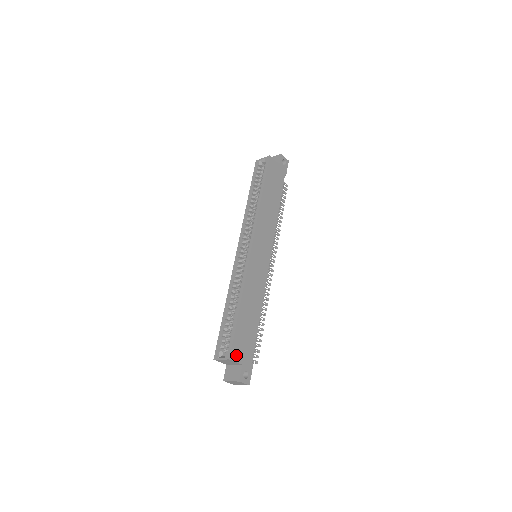
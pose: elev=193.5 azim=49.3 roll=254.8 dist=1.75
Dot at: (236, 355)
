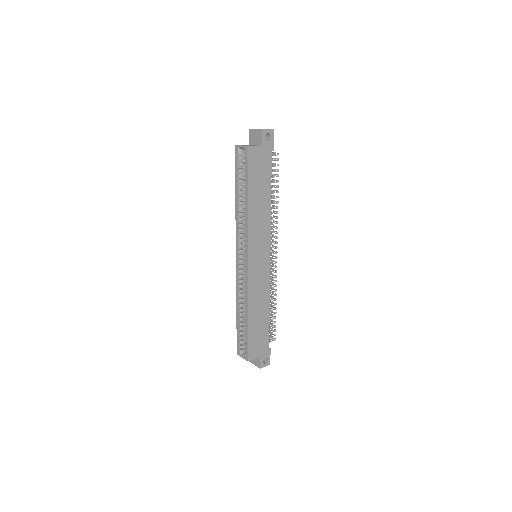
Dot at: (253, 354)
